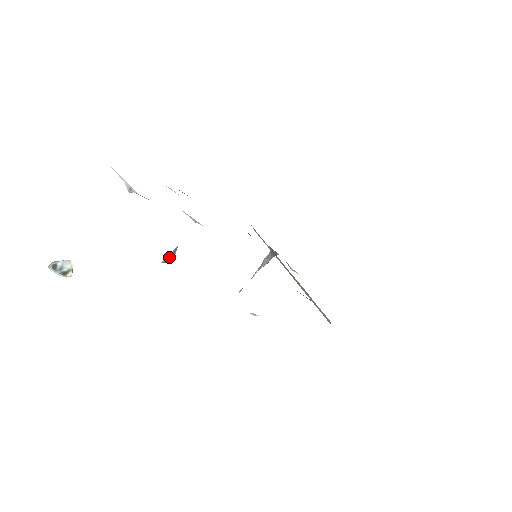
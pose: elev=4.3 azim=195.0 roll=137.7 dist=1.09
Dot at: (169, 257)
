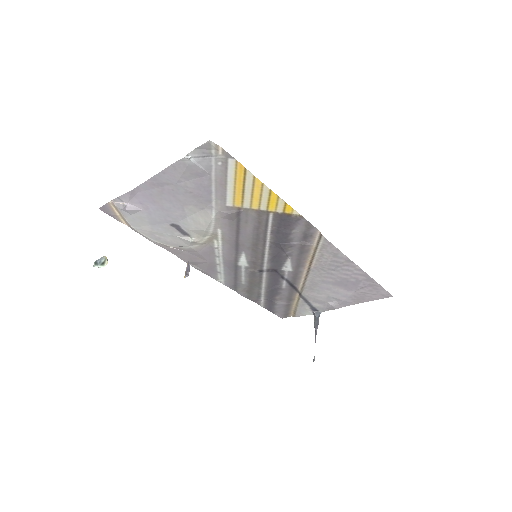
Dot at: (187, 271)
